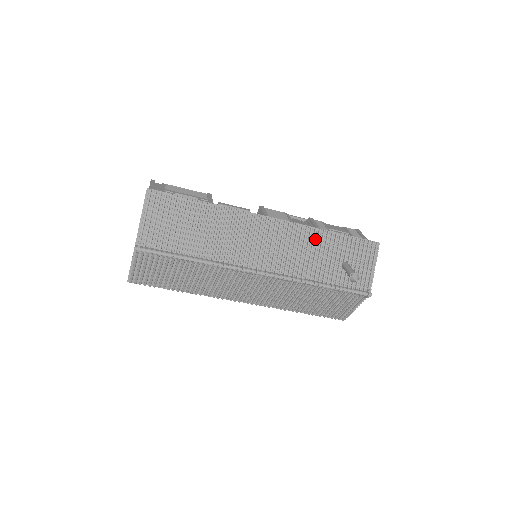
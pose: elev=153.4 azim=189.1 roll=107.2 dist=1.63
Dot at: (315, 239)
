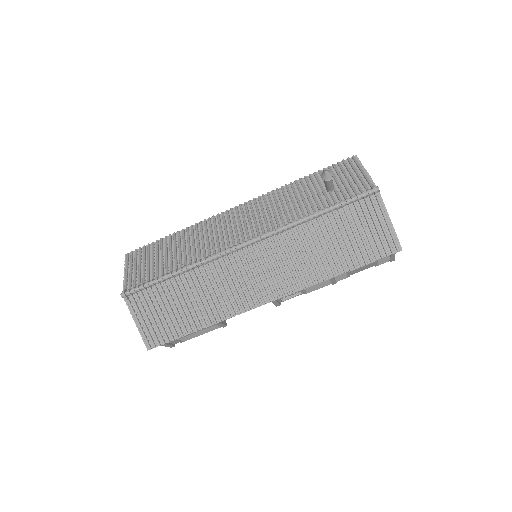
Dot at: (286, 194)
